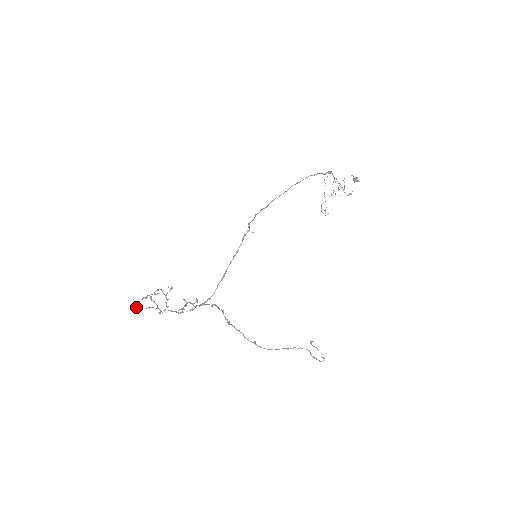
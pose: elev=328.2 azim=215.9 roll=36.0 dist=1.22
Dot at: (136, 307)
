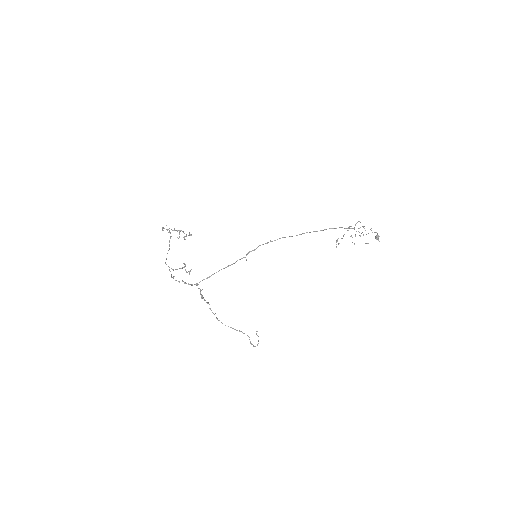
Dot at: occluded
